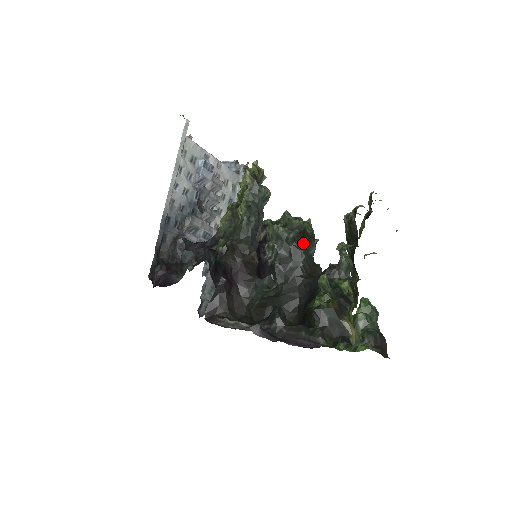
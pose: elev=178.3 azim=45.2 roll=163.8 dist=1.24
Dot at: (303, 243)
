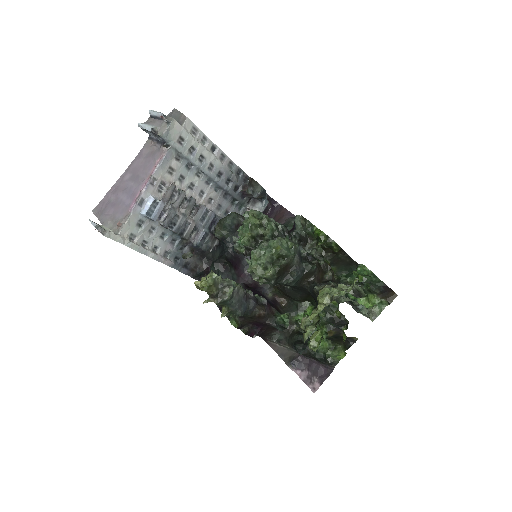
Dot at: (284, 273)
